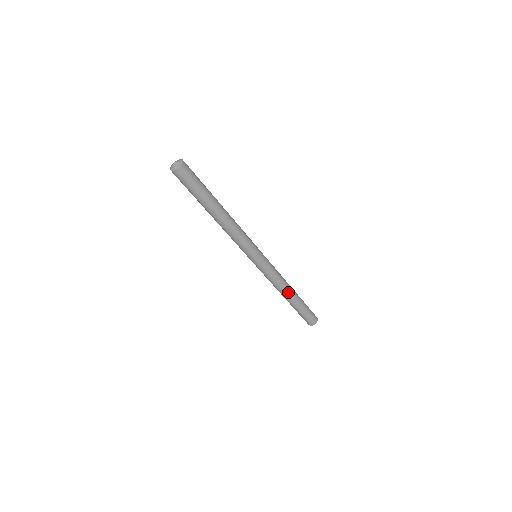
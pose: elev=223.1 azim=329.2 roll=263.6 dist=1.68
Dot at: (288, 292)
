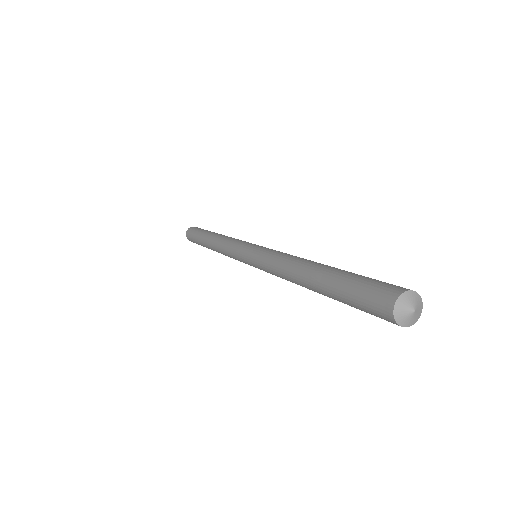
Dot at: occluded
